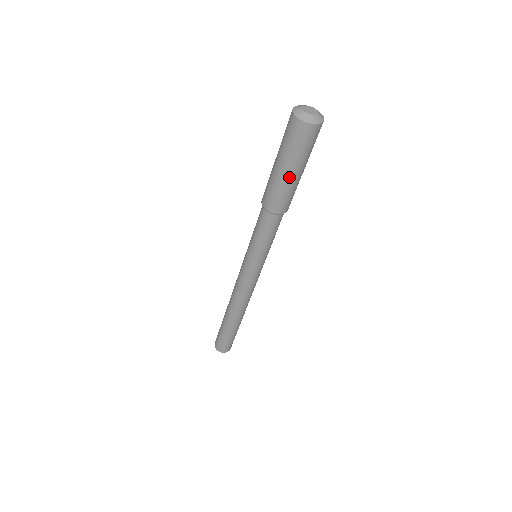
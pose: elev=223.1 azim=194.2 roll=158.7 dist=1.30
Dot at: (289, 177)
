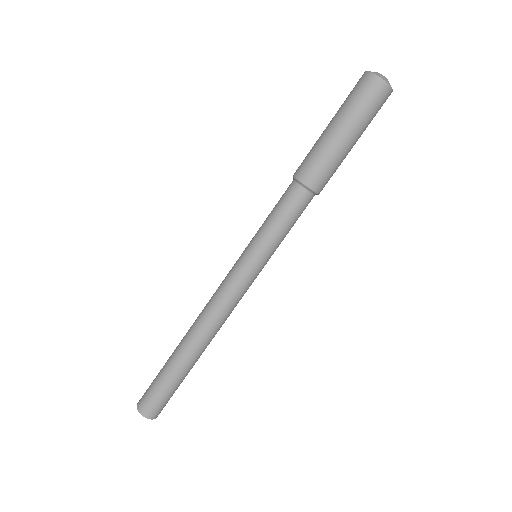
Dot at: (342, 141)
